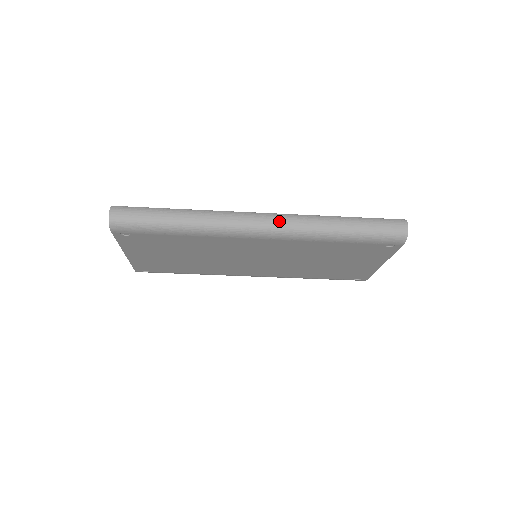
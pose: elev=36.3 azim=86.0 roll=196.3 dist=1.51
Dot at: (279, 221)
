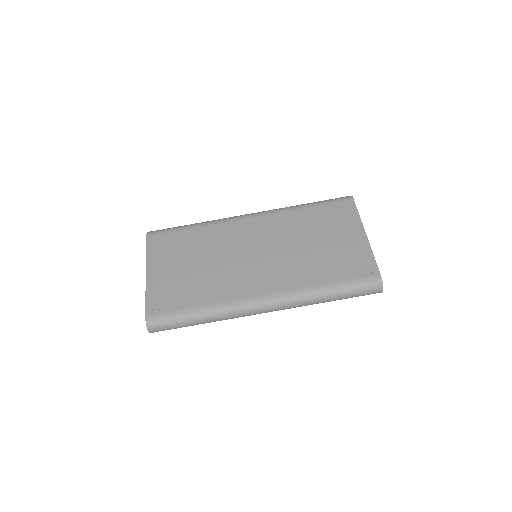
Dot at: occluded
